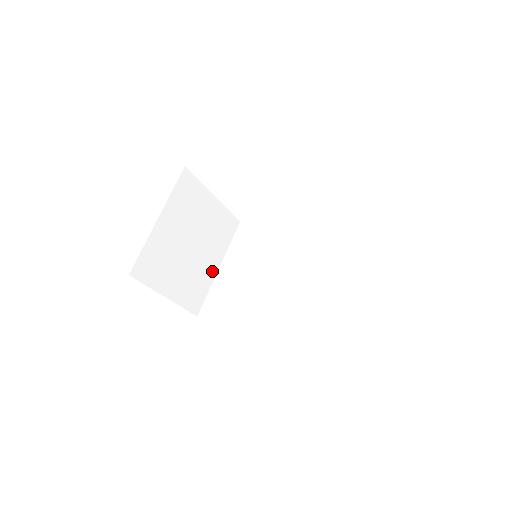
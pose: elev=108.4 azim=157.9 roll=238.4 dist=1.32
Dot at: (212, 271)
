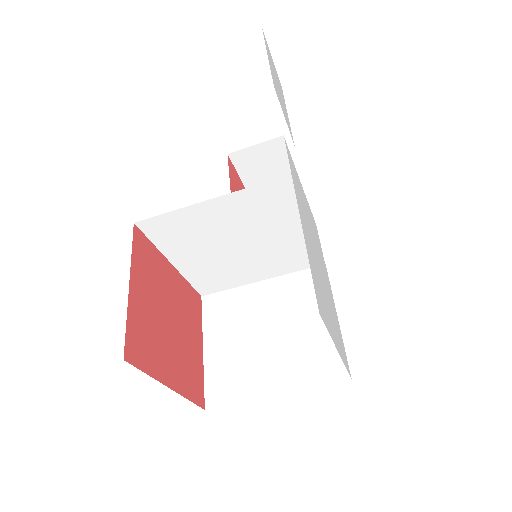
Dot at: occluded
